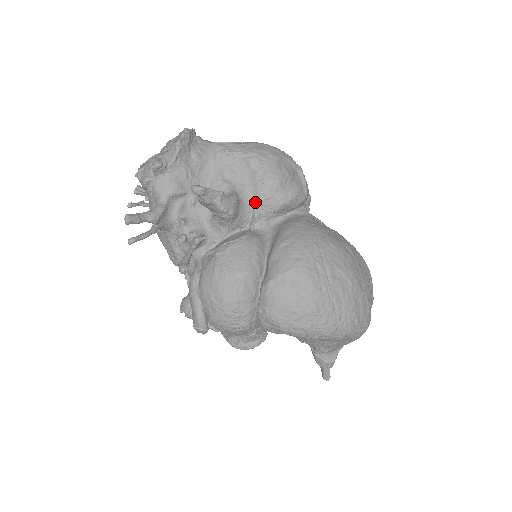
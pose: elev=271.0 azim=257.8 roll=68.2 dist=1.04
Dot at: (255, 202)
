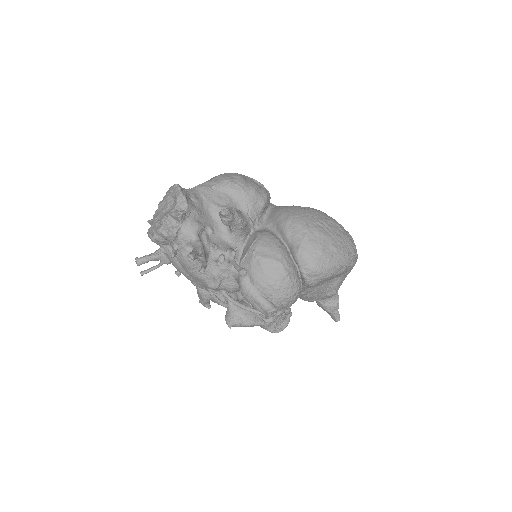
Dot at: (248, 211)
